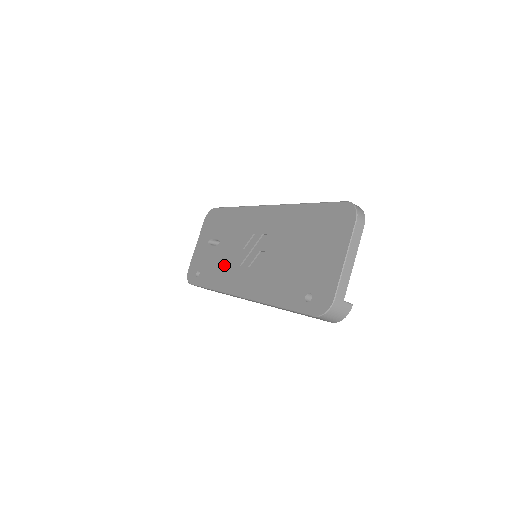
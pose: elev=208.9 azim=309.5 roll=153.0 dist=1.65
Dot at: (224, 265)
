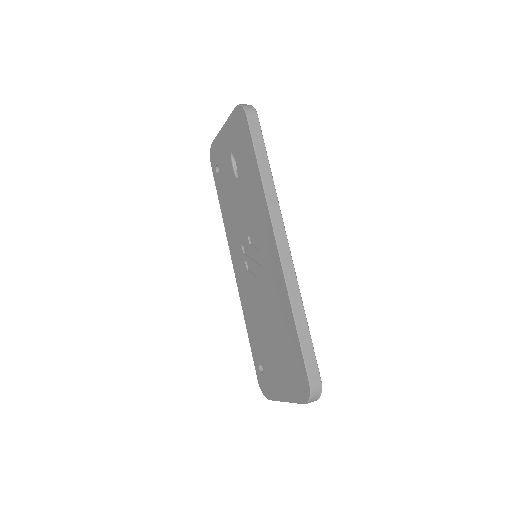
Dot at: (233, 215)
